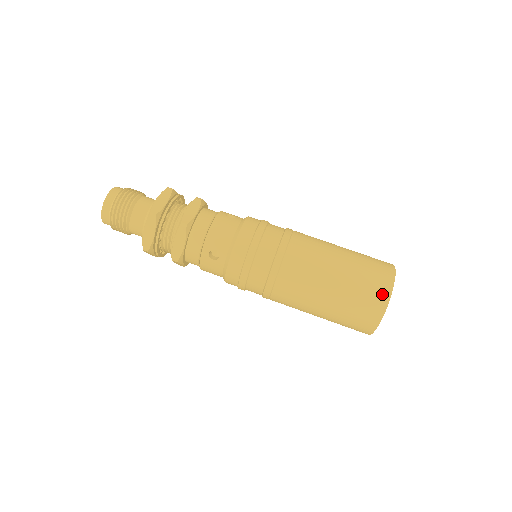
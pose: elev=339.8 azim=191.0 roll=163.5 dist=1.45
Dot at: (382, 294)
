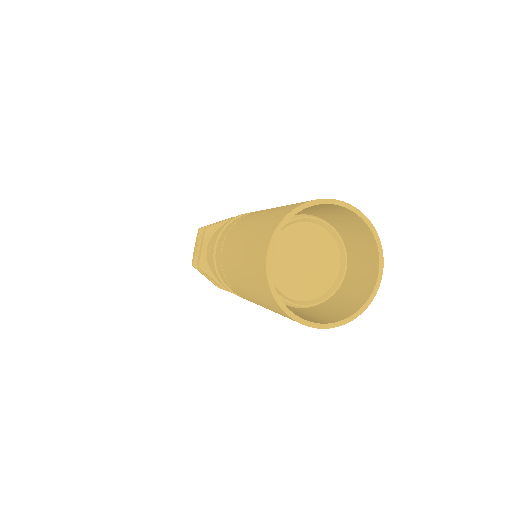
Dot at: (277, 220)
